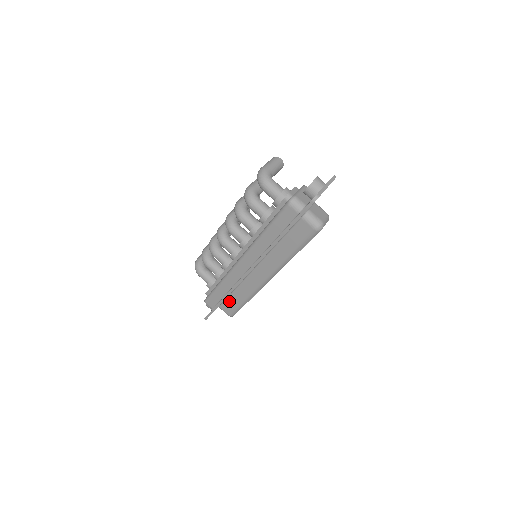
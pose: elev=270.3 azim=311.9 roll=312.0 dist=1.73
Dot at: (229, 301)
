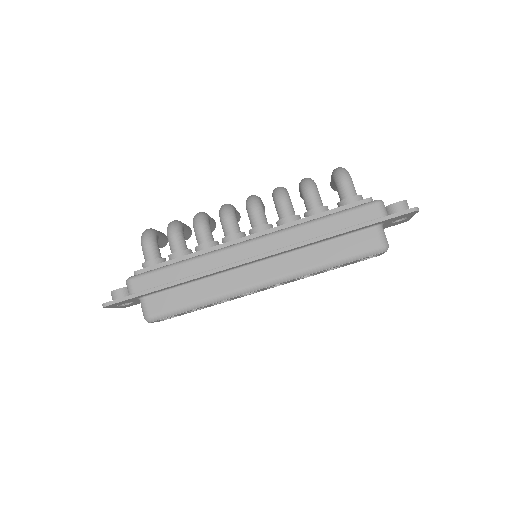
Dot at: (171, 294)
